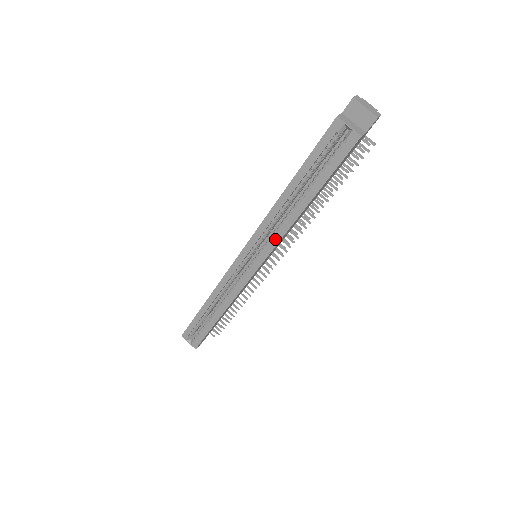
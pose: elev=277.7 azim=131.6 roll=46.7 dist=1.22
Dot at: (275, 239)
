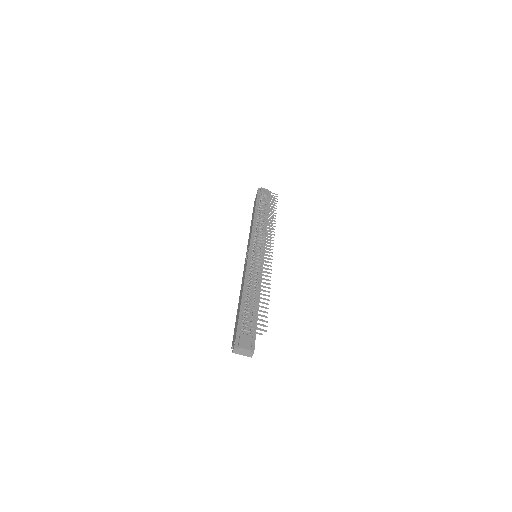
Dot at: occluded
